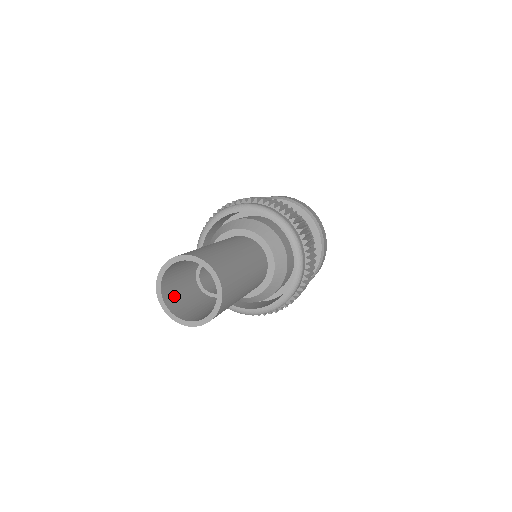
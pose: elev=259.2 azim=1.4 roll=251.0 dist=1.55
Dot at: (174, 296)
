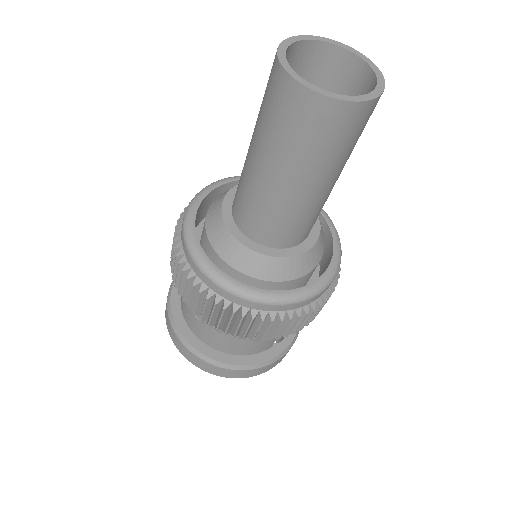
Dot at: occluded
